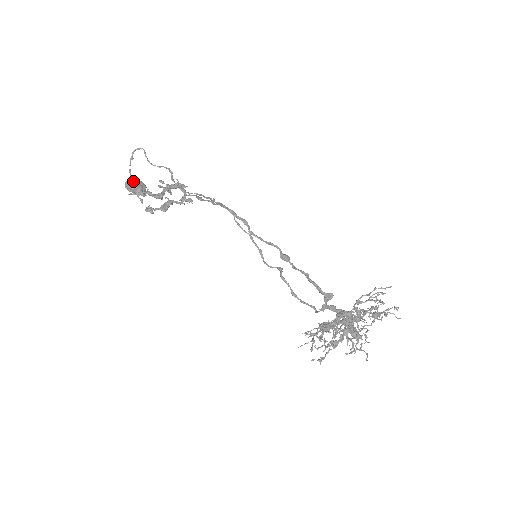
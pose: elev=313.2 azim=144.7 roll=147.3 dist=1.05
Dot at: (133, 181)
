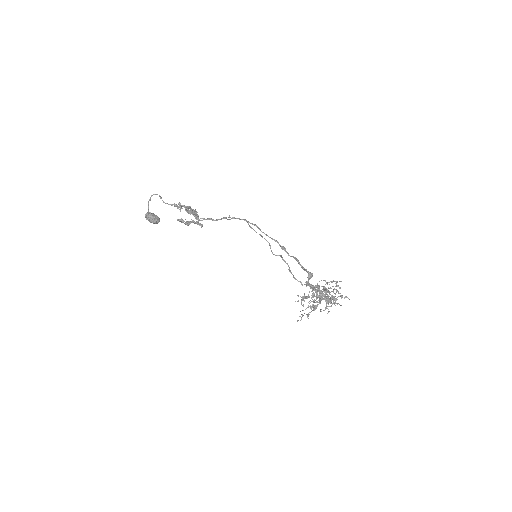
Dot at: (152, 213)
